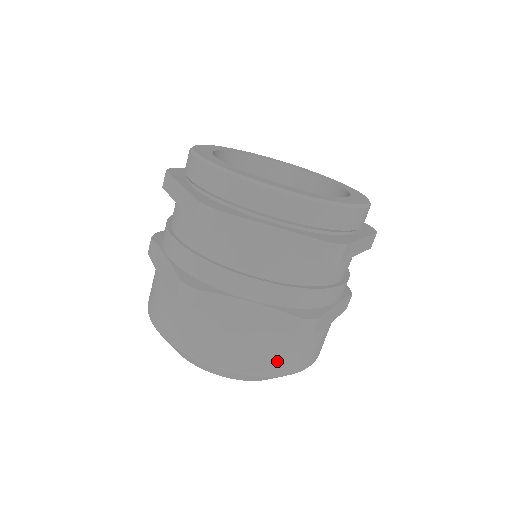
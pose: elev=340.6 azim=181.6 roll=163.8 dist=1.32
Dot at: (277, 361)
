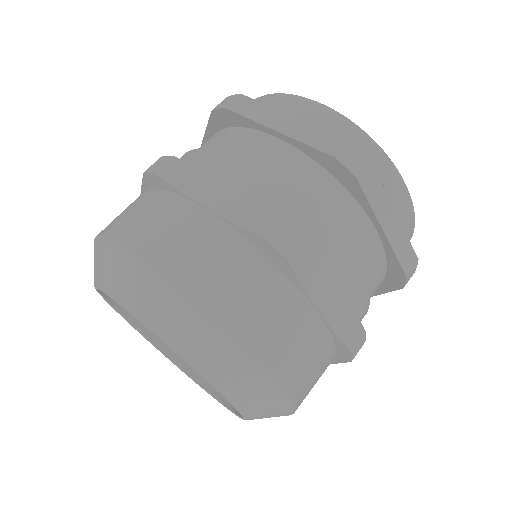
Dot at: (307, 384)
